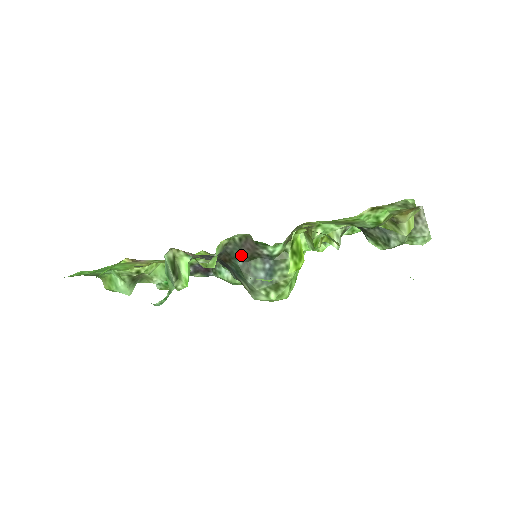
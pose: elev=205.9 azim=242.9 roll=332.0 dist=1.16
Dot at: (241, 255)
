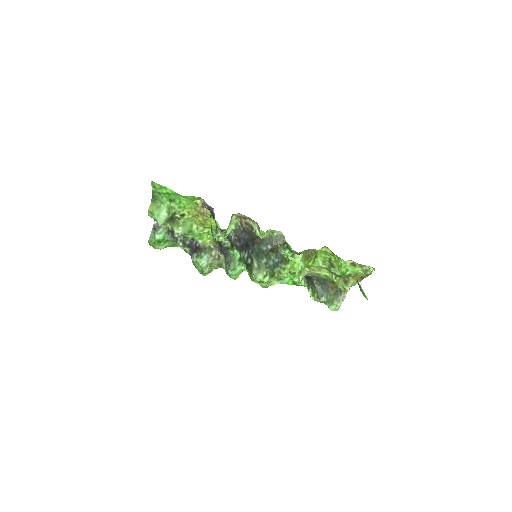
Dot at: (269, 245)
